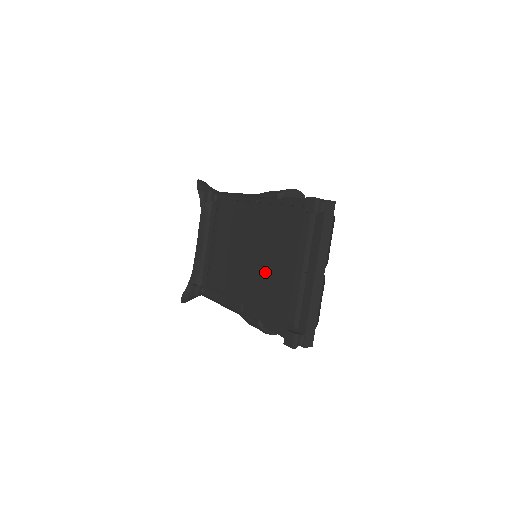
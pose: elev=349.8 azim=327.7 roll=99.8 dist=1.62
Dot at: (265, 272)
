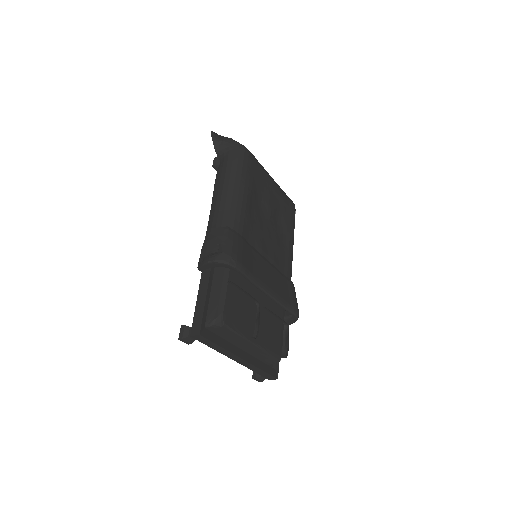
Dot at: occluded
